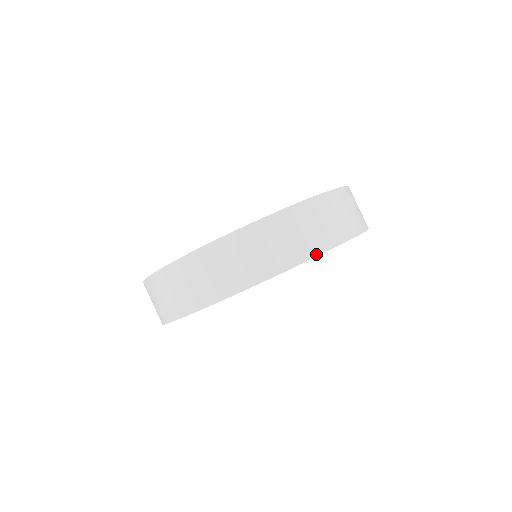
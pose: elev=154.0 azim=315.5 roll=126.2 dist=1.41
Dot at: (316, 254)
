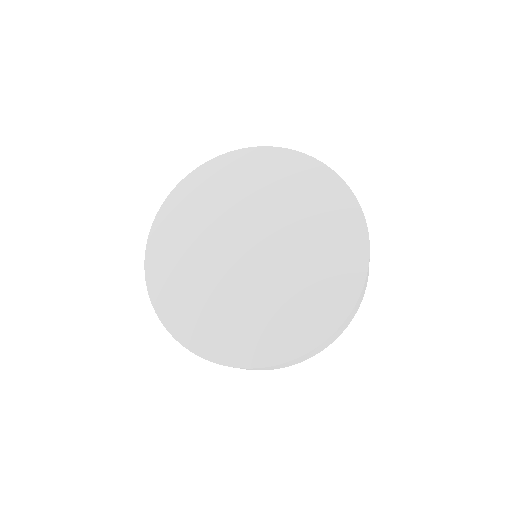
Dot at: occluded
